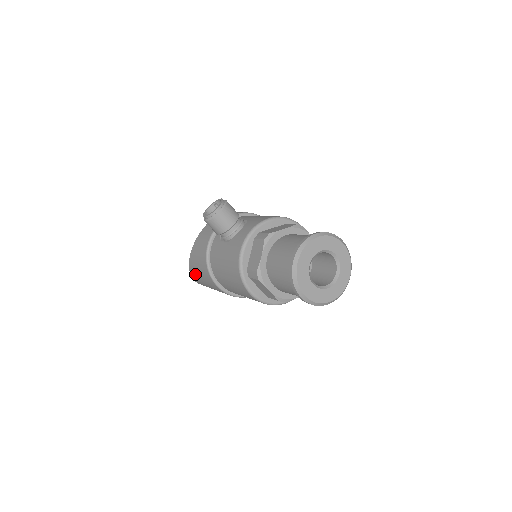
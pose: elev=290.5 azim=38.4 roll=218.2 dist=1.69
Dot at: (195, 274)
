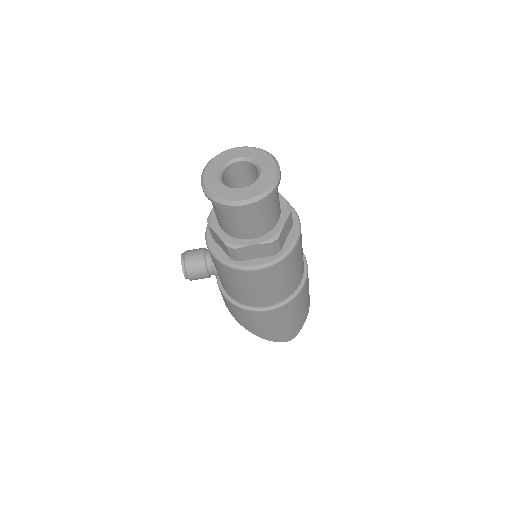
Dot at: (261, 332)
